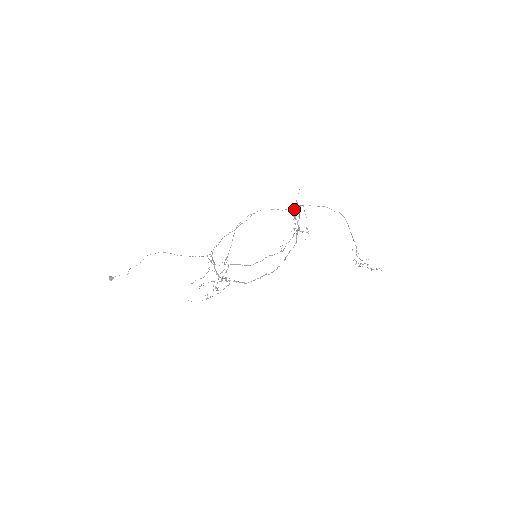
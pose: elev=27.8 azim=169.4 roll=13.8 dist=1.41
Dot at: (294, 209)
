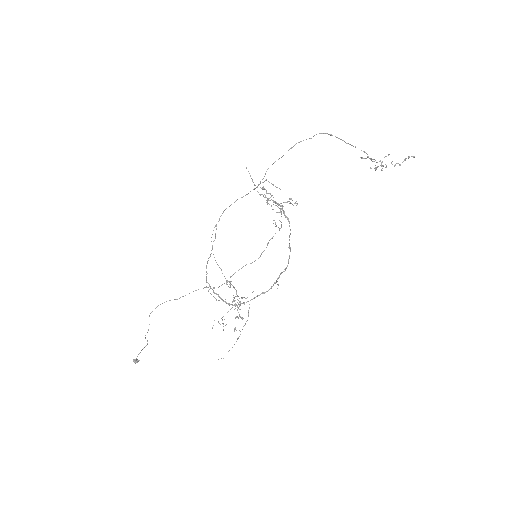
Dot at: occluded
